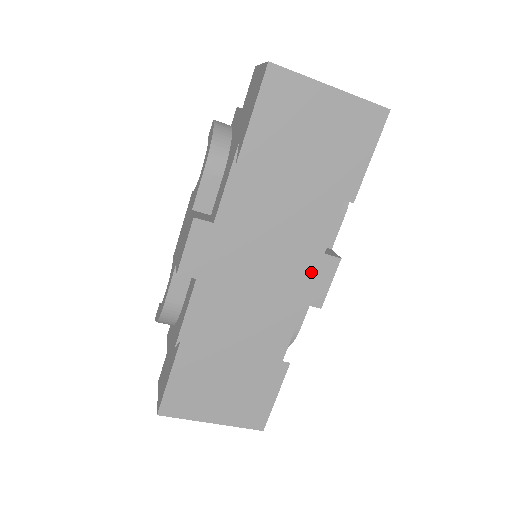
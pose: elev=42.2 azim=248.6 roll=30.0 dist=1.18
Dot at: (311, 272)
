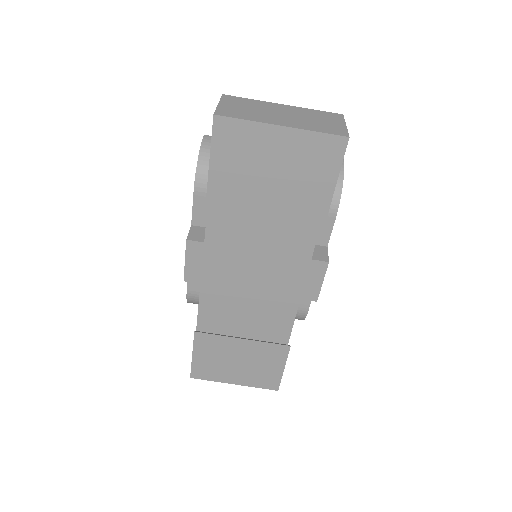
Dot at: (301, 274)
